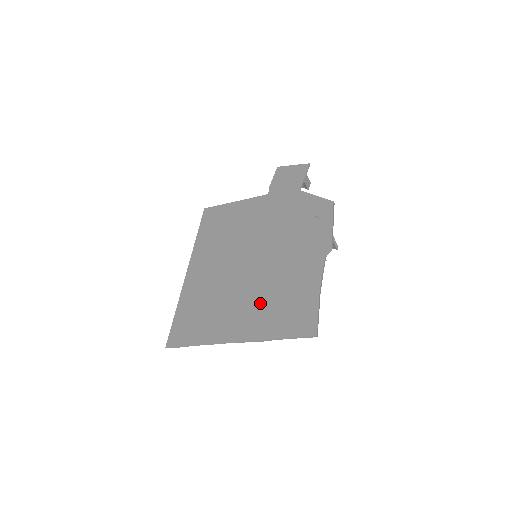
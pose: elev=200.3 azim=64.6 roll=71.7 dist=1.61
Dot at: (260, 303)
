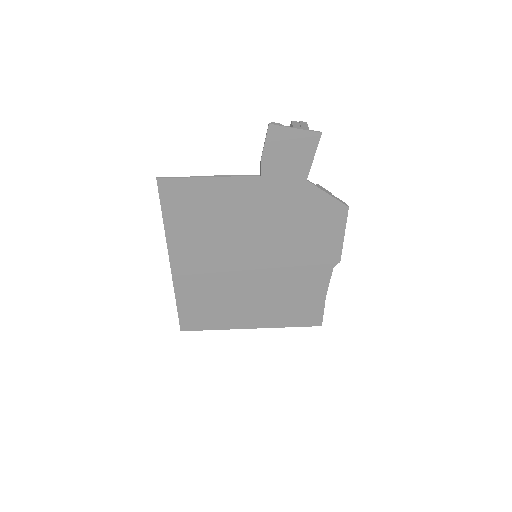
Dot at: (270, 303)
